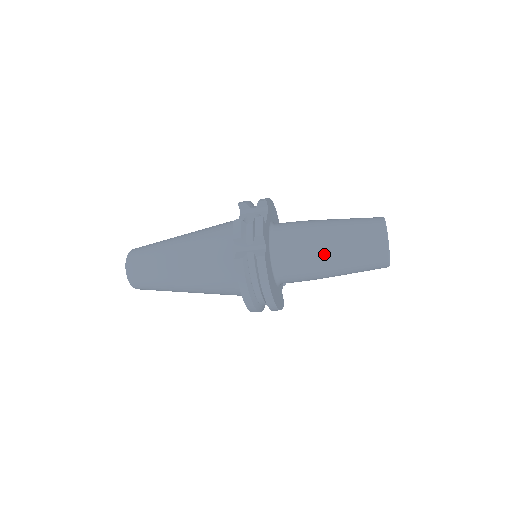
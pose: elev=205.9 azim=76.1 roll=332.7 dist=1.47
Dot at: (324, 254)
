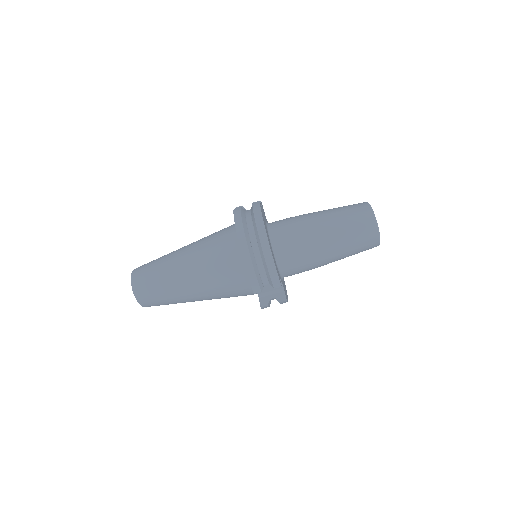
Dot at: (313, 215)
